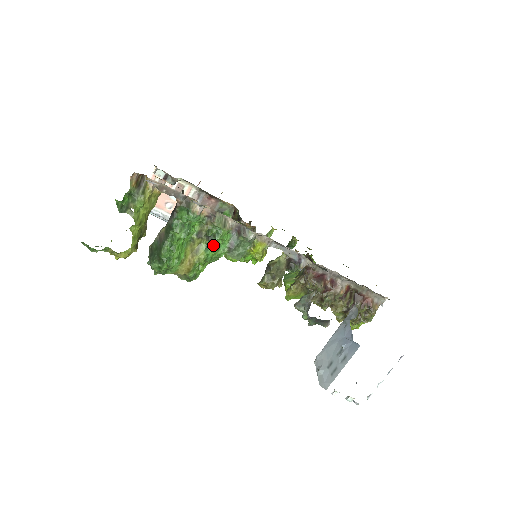
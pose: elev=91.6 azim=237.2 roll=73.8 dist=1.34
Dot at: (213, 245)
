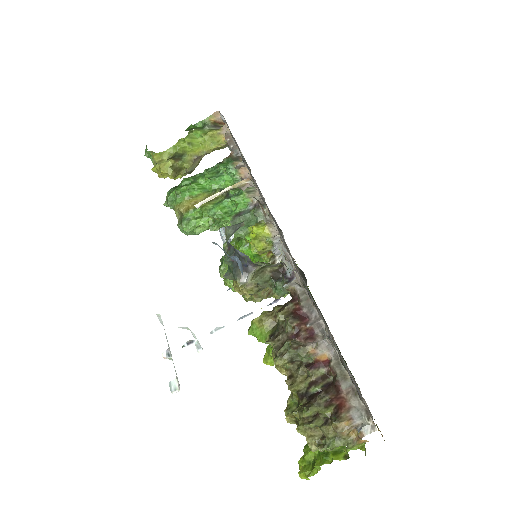
Dot at: (226, 205)
